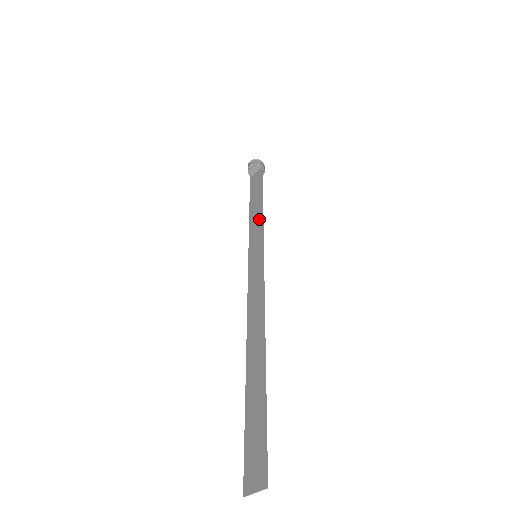
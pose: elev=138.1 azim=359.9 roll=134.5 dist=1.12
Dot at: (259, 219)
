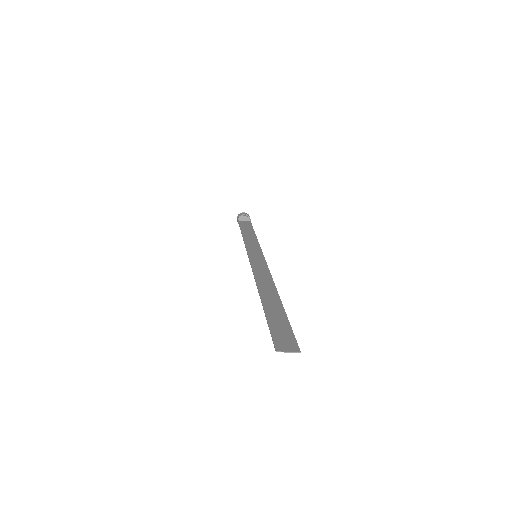
Dot at: (255, 242)
